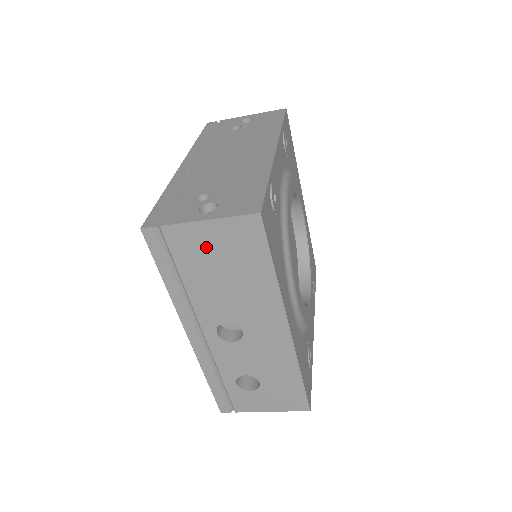
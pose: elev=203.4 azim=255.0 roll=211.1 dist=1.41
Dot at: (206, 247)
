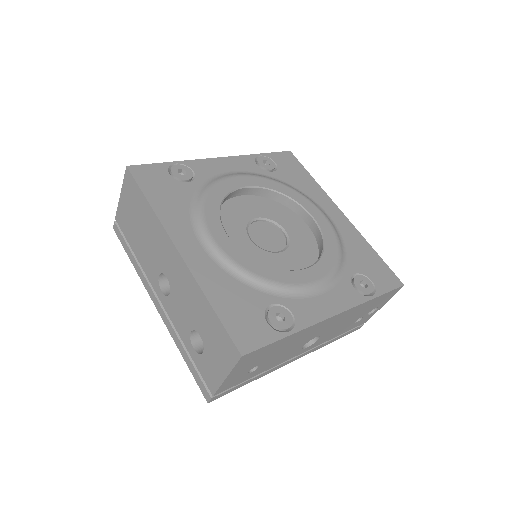
Dot at: (128, 215)
